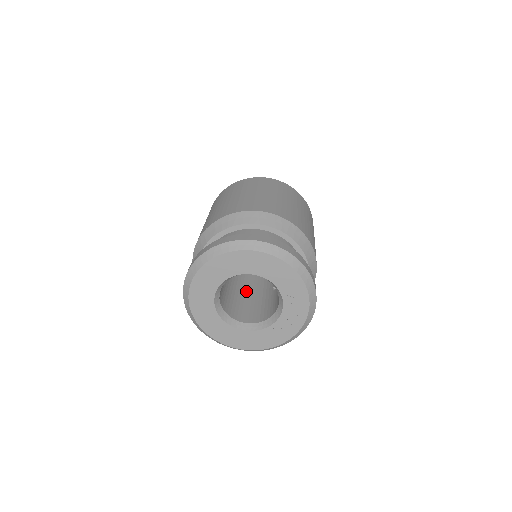
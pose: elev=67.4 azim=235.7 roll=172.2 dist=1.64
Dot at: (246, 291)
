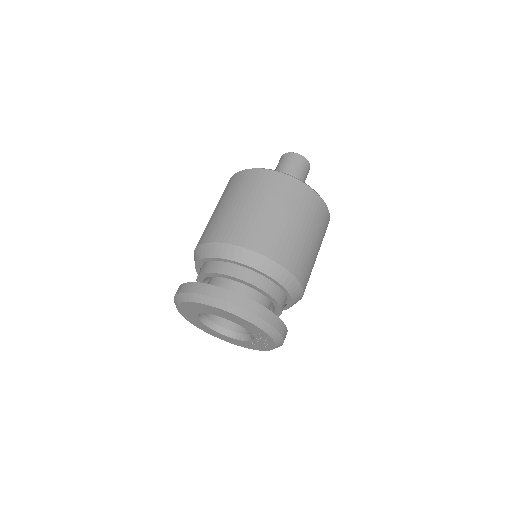
Dot at: occluded
